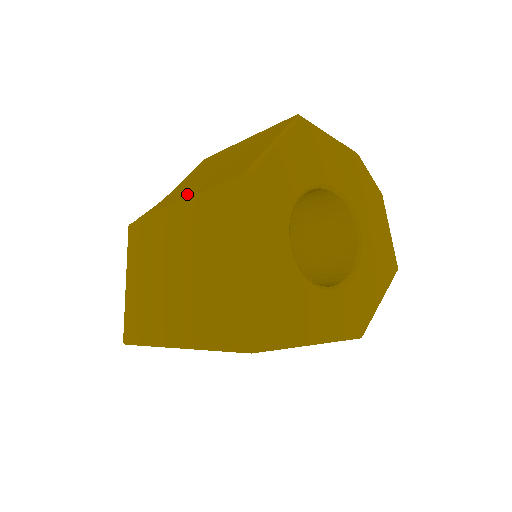
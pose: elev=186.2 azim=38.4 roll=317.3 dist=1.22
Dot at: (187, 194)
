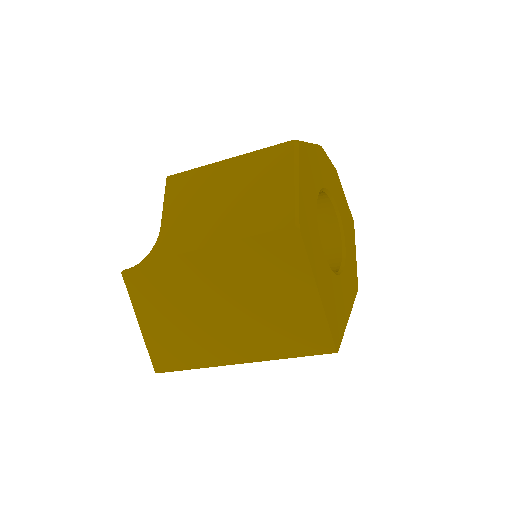
Dot at: (210, 238)
